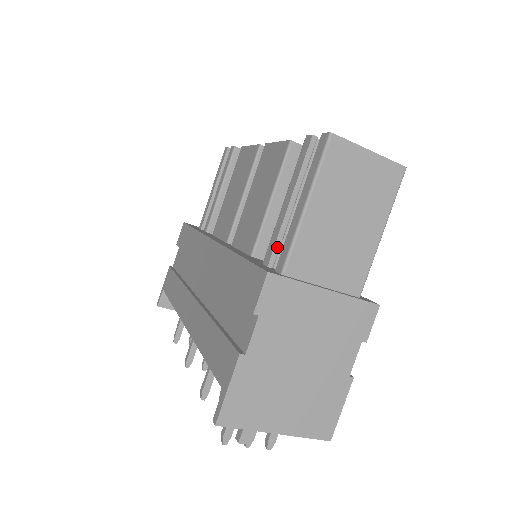
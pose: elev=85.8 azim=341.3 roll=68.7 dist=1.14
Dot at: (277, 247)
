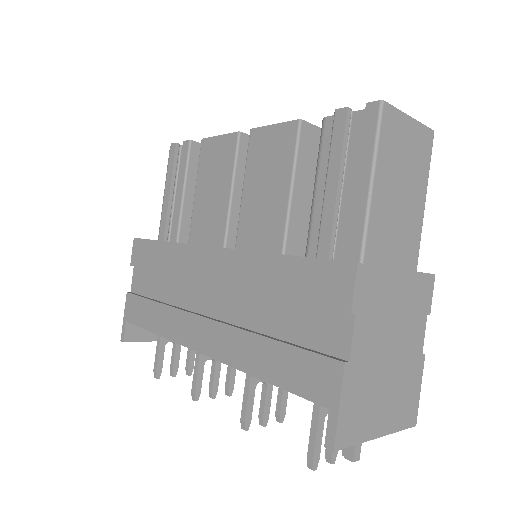
Dot at: (333, 236)
